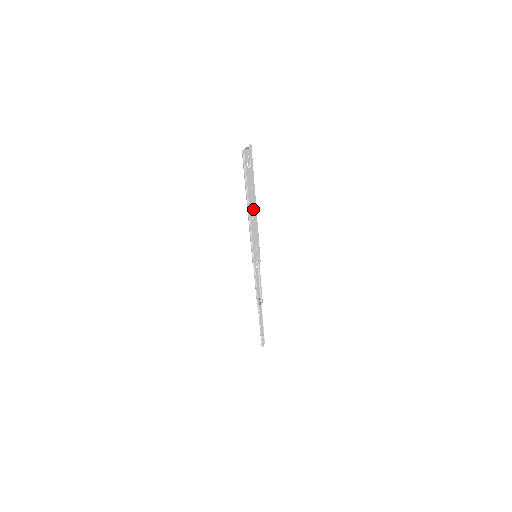
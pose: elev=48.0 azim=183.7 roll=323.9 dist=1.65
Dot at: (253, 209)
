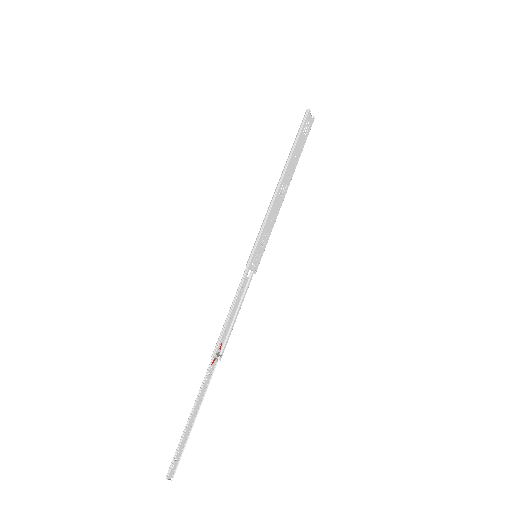
Dot at: (285, 185)
